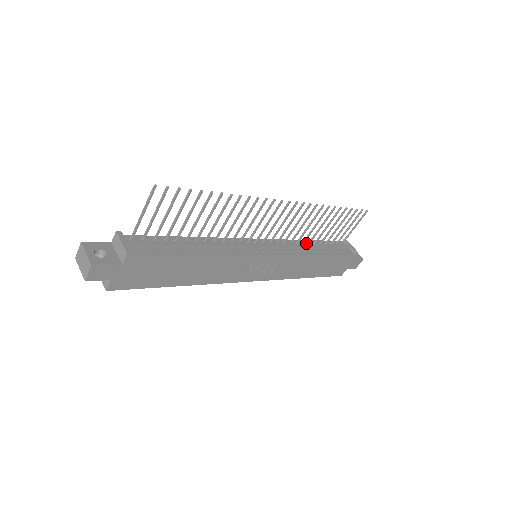
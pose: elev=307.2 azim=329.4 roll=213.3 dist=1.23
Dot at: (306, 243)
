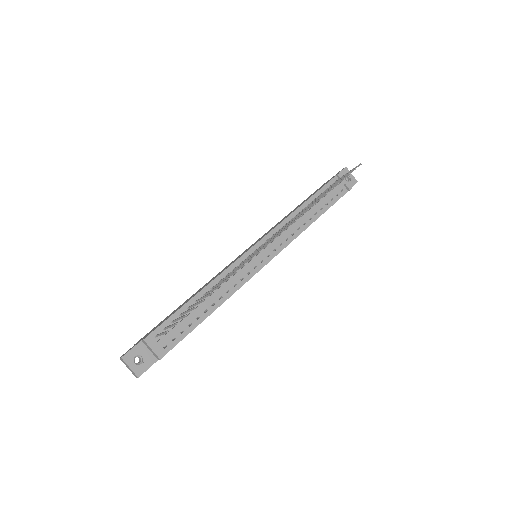
Dot at: occluded
